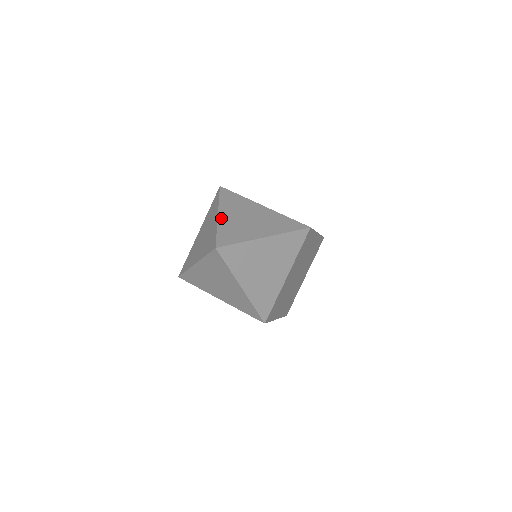
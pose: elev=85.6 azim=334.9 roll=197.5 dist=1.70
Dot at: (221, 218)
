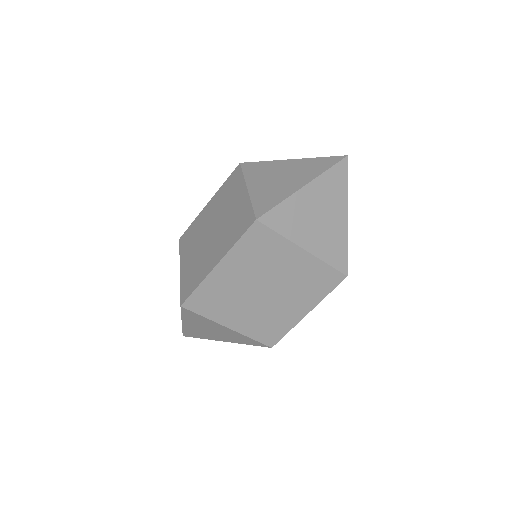
Dot at: occluded
